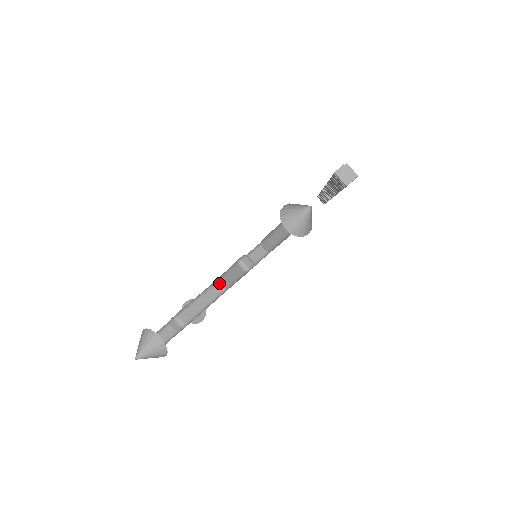
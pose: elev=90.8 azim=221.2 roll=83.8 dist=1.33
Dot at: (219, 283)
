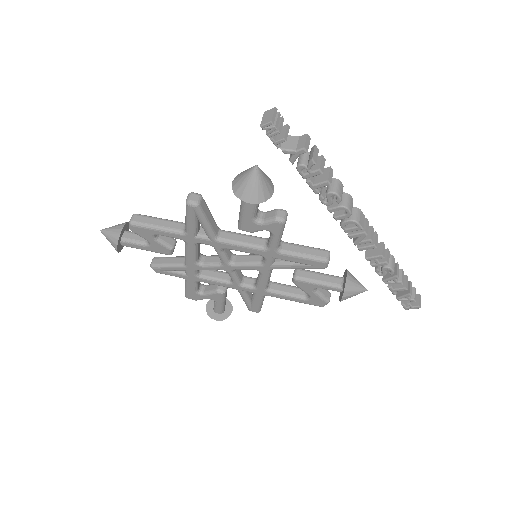
Dot at: occluded
